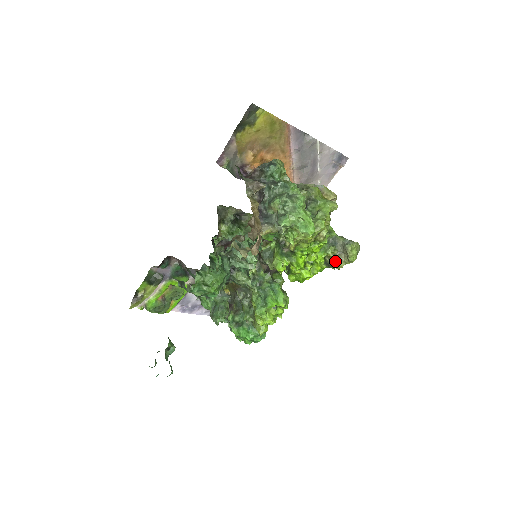
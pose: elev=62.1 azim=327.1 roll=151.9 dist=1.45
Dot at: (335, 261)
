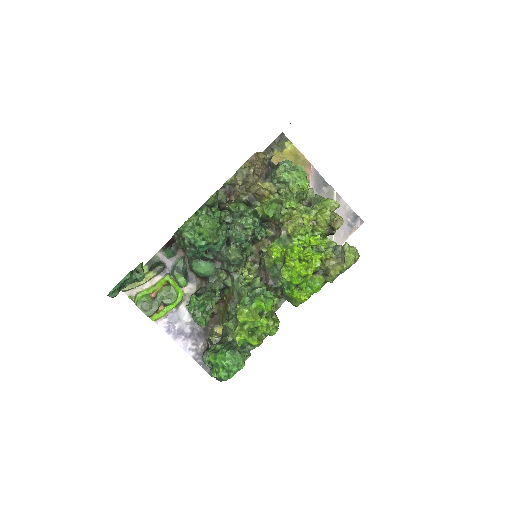
Dot at: (332, 265)
